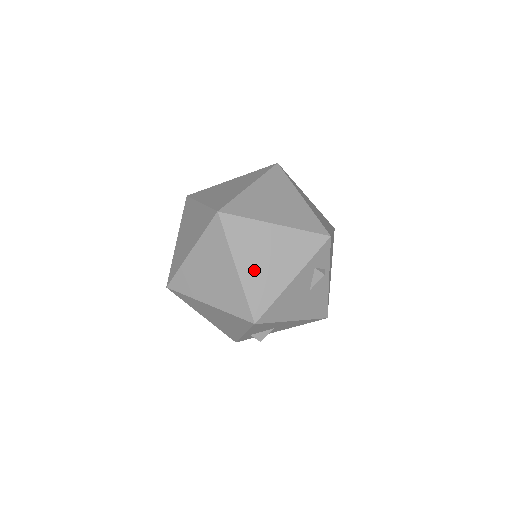
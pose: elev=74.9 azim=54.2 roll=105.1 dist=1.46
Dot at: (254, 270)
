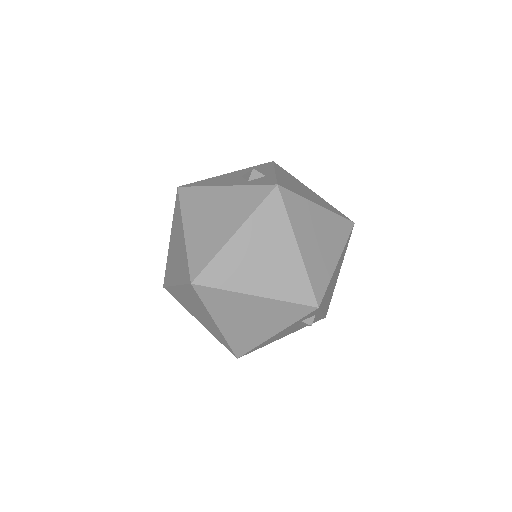
Dot at: (234, 327)
